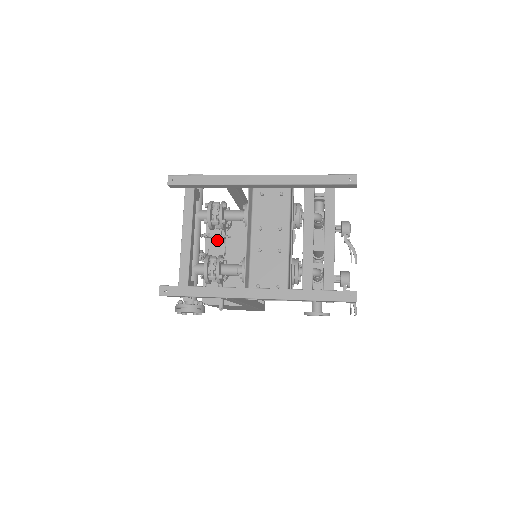
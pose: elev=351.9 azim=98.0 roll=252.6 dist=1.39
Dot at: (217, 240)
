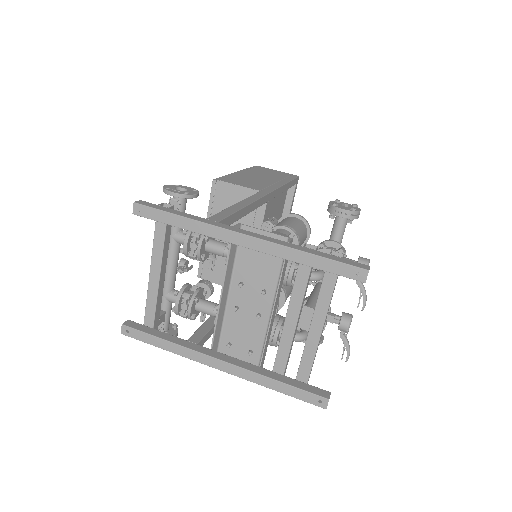
Dot at: occluded
